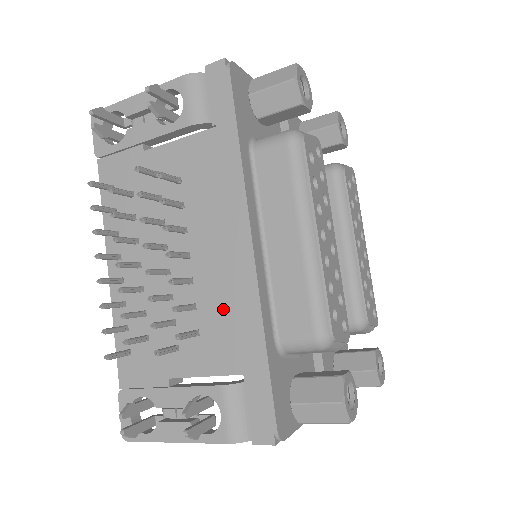
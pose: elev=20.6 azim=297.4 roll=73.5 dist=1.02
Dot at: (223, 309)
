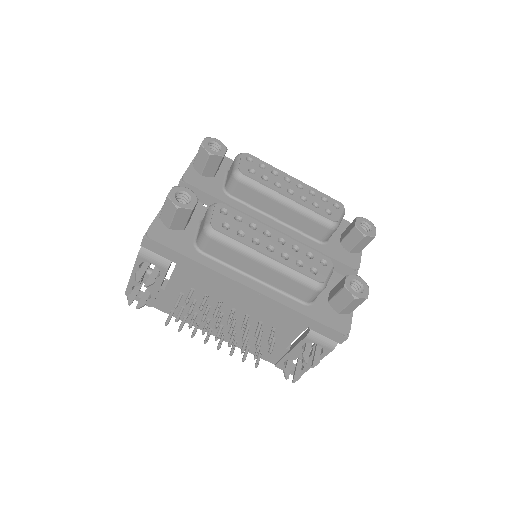
Dot at: (271, 315)
